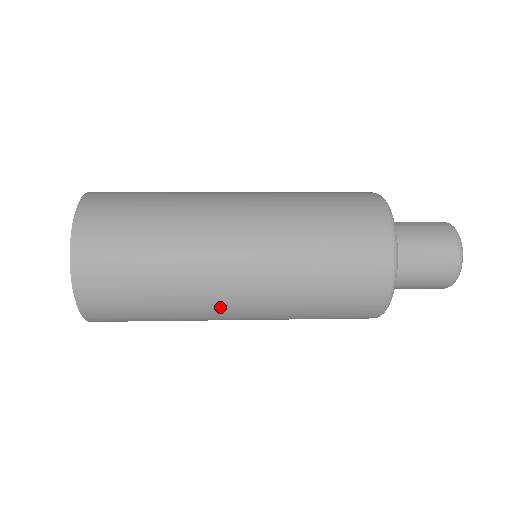
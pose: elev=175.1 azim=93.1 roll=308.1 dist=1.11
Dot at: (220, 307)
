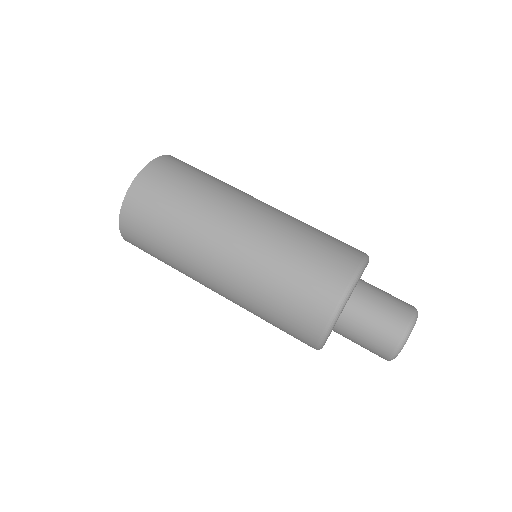
Dot at: occluded
